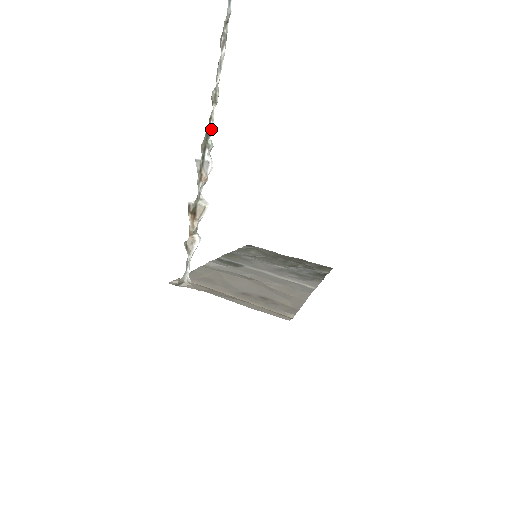
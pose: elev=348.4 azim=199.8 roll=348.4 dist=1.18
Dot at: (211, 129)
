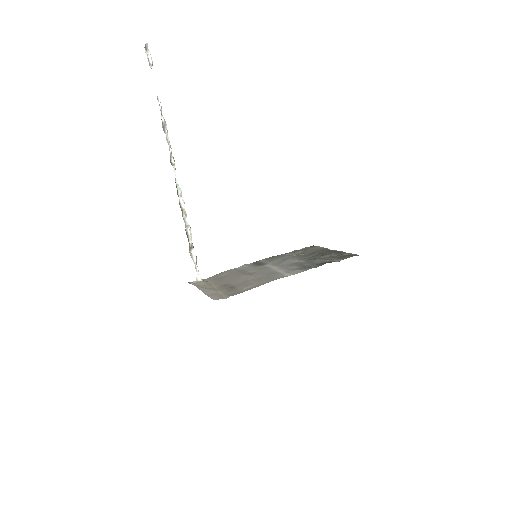
Dot at: (176, 181)
